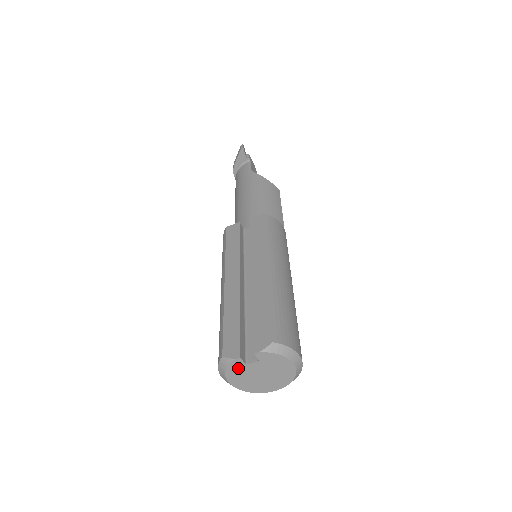
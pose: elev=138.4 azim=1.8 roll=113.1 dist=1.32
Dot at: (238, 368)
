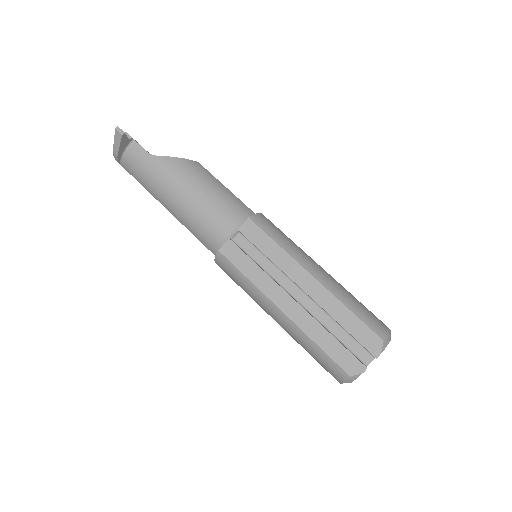
Dot at: occluded
